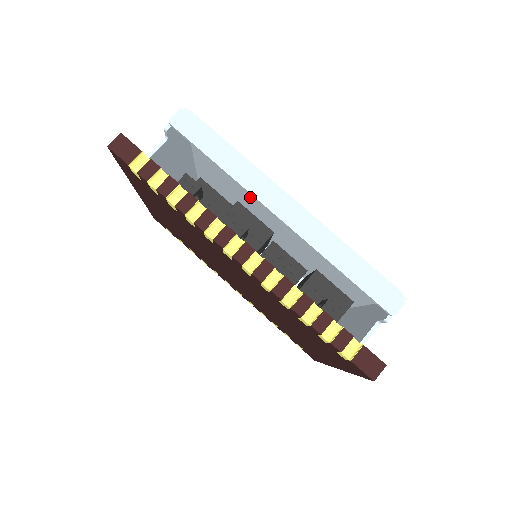
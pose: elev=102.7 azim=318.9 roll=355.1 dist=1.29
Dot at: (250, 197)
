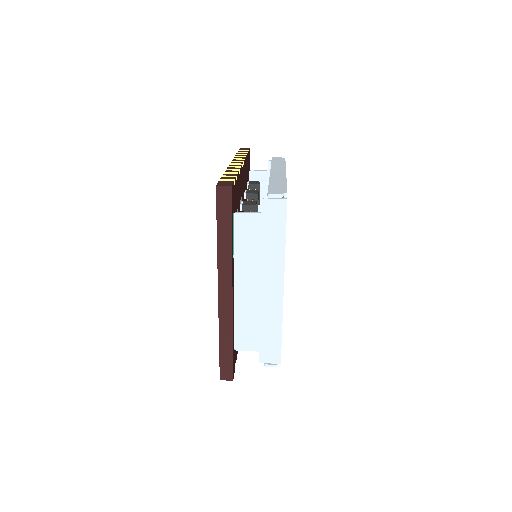
Dot at: occluded
